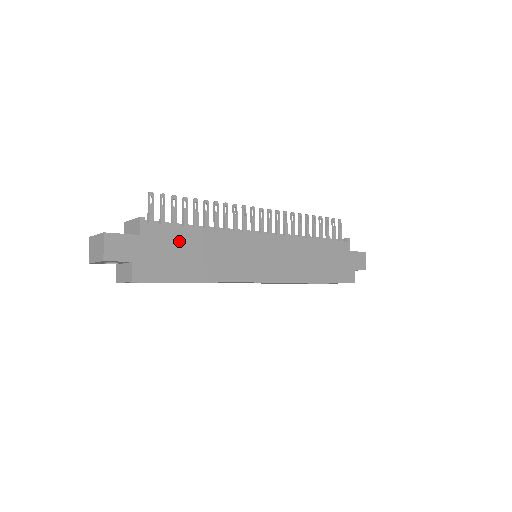
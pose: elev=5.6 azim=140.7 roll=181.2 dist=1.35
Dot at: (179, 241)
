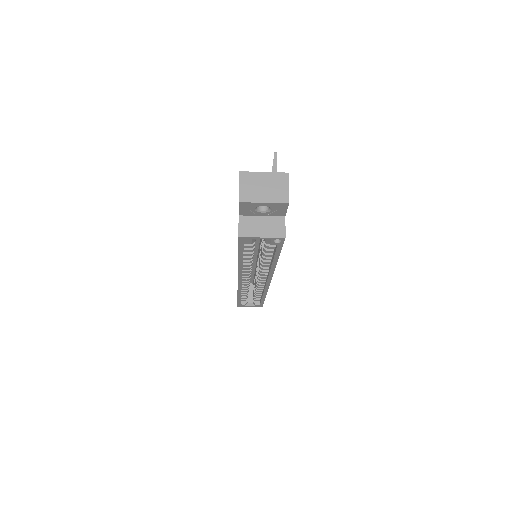
Dot at: occluded
